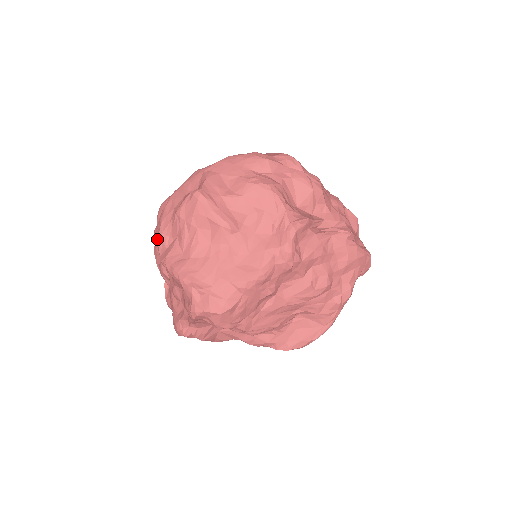
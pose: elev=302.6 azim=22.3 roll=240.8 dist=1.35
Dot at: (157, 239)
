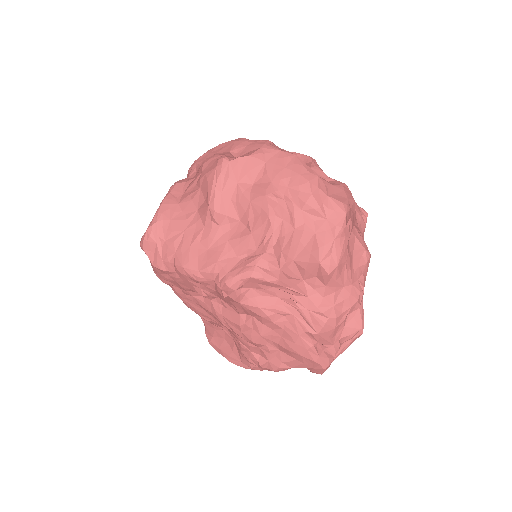
Dot at: occluded
